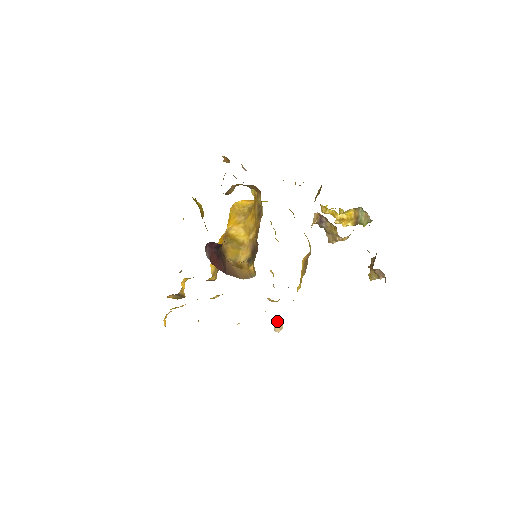
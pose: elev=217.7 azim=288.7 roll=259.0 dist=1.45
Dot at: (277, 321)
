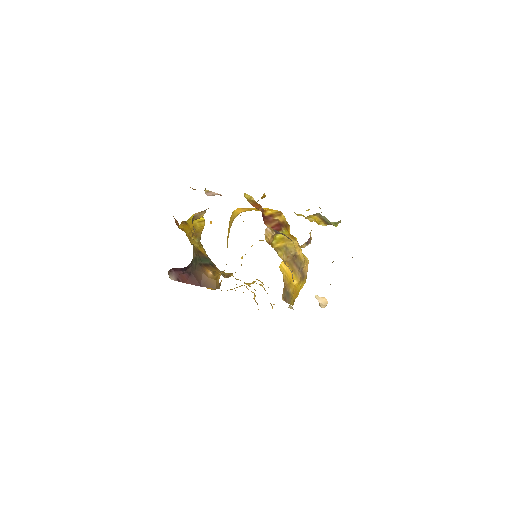
Dot at: (321, 298)
